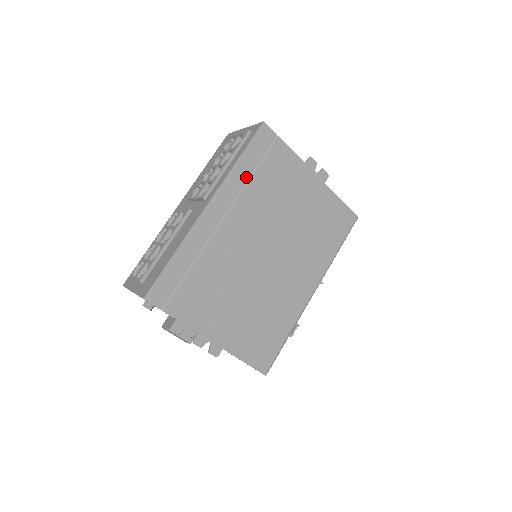
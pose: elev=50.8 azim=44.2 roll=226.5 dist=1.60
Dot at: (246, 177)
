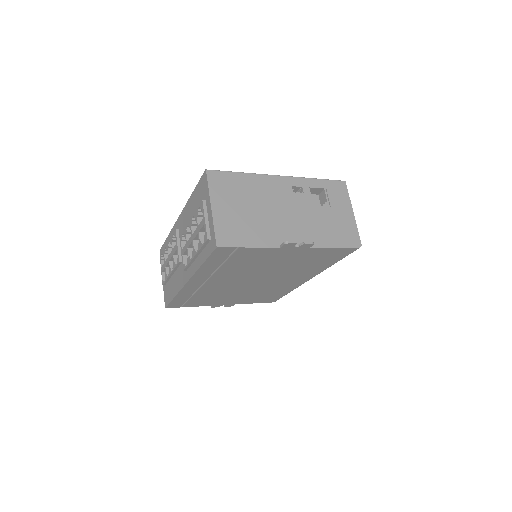
Dot at: (215, 268)
